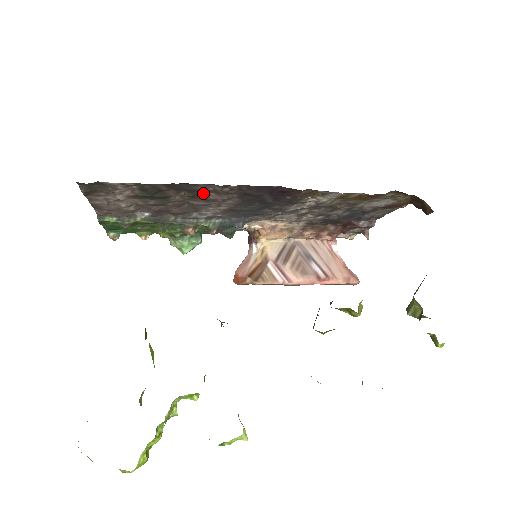
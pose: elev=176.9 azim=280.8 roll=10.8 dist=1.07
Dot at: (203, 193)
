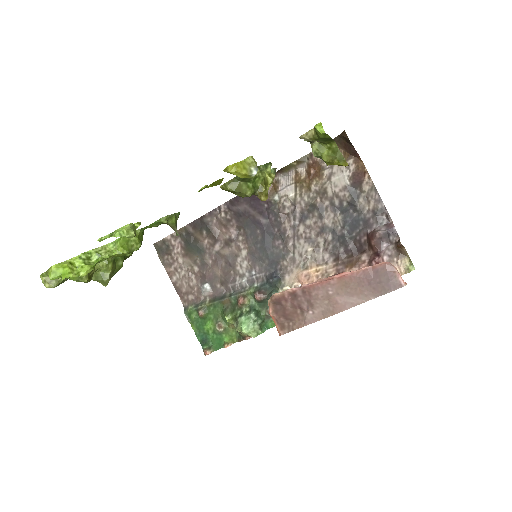
Dot at: (218, 232)
